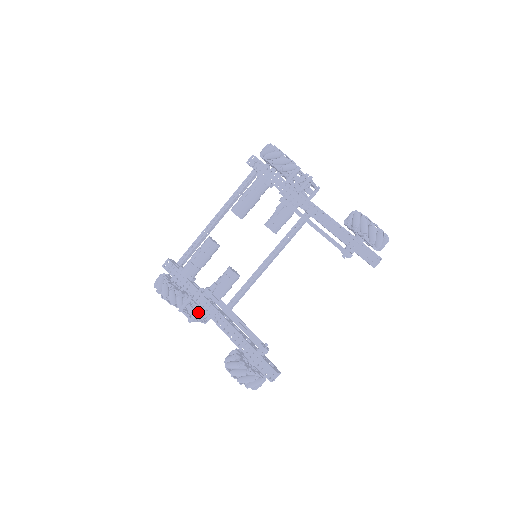
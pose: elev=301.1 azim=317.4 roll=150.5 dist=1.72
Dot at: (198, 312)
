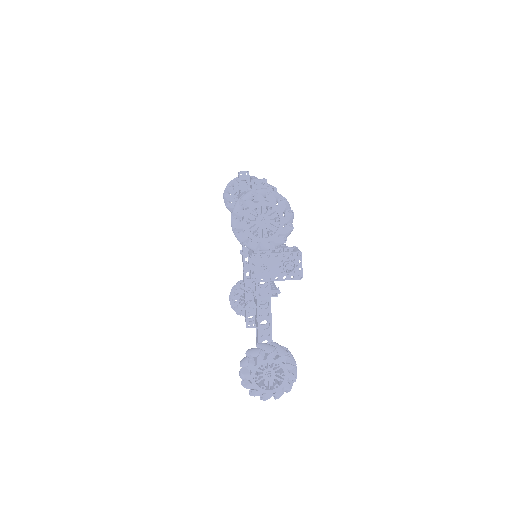
Dot at: occluded
